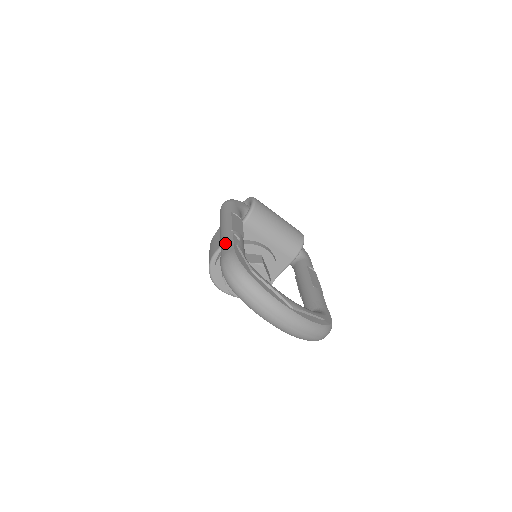
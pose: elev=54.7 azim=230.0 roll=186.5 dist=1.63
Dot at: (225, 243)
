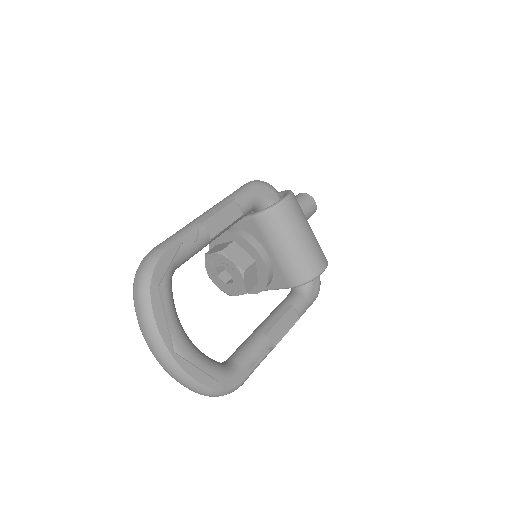
Dot at: (176, 233)
